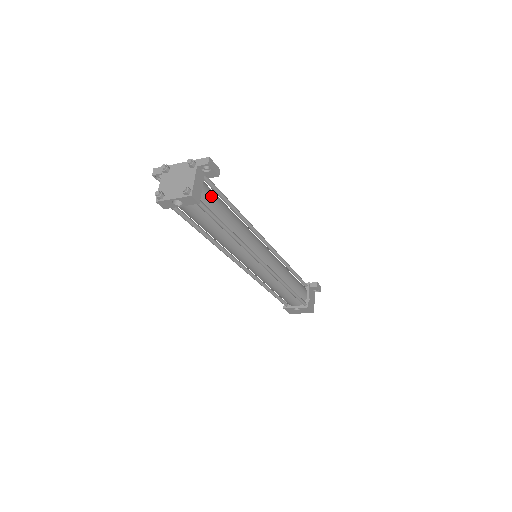
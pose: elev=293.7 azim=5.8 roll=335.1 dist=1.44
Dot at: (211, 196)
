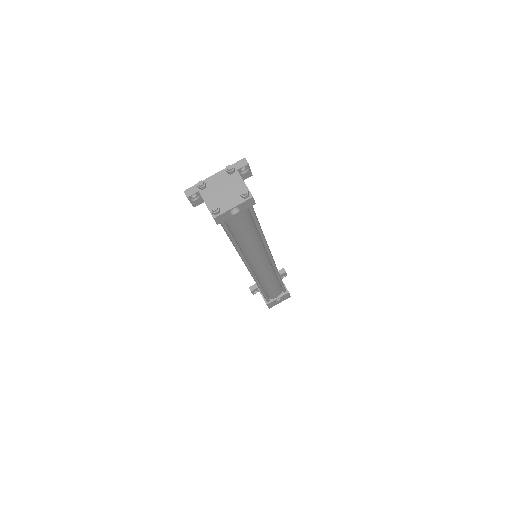
Dot at: occluded
